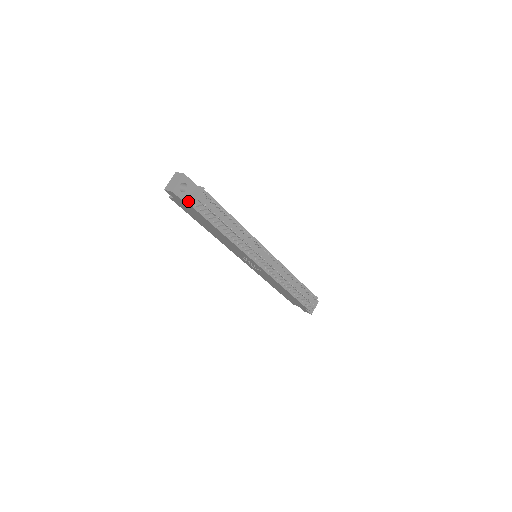
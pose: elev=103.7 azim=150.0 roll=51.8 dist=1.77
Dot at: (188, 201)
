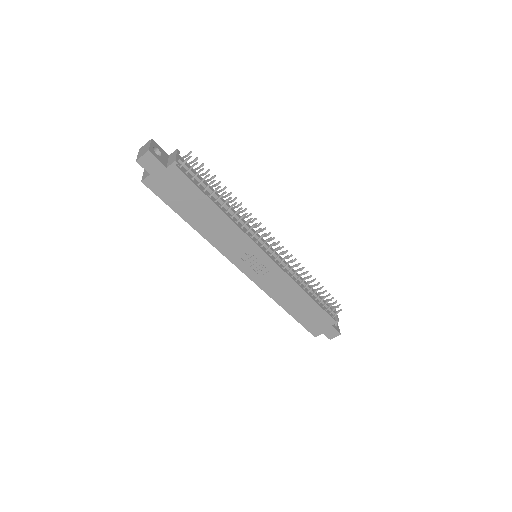
Dot at: (168, 164)
